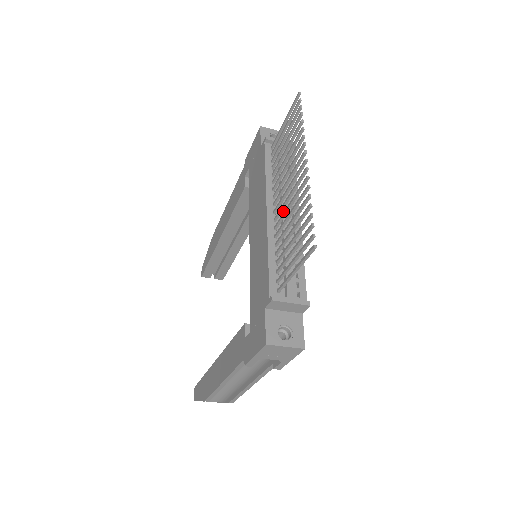
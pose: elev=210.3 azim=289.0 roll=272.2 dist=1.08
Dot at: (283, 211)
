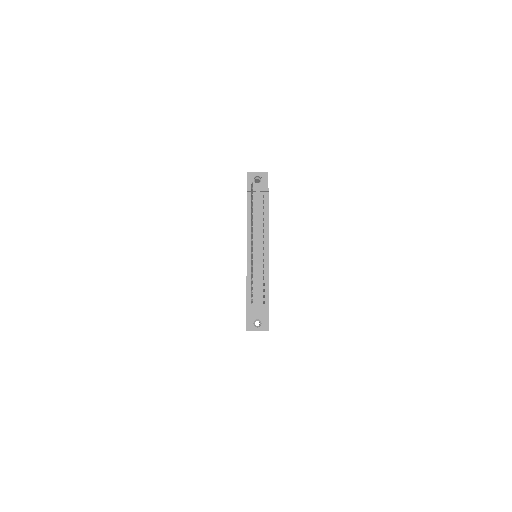
Dot at: (256, 248)
